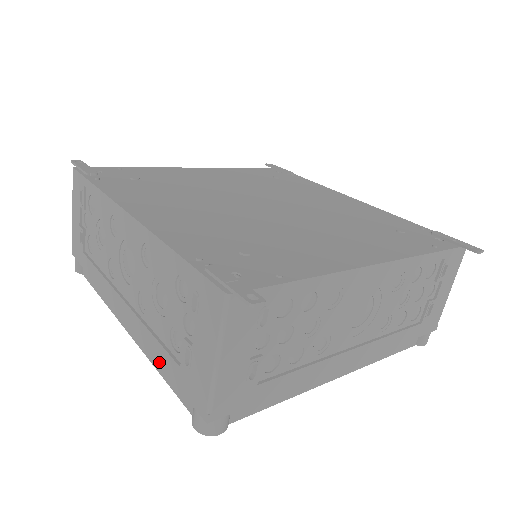
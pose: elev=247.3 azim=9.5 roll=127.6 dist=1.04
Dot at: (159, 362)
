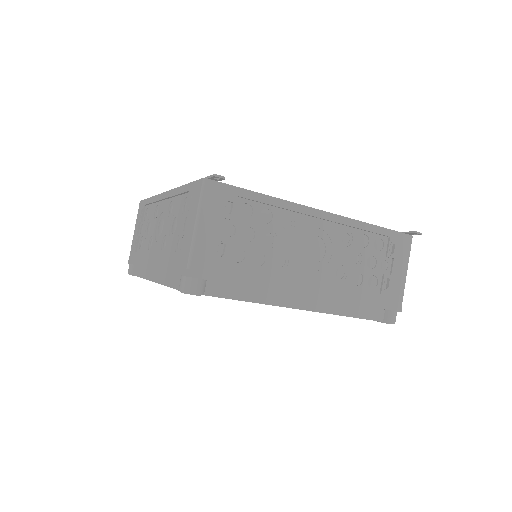
Dot at: (166, 270)
